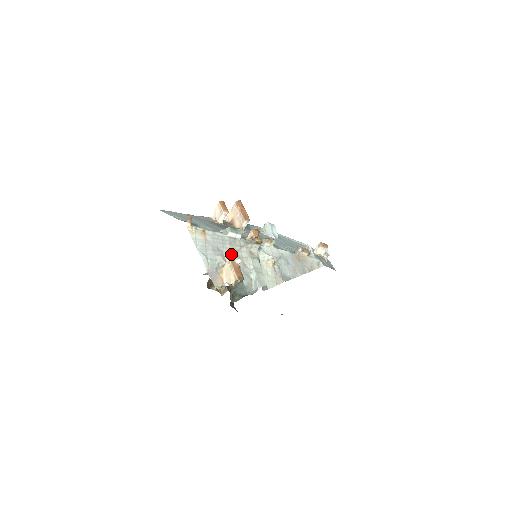
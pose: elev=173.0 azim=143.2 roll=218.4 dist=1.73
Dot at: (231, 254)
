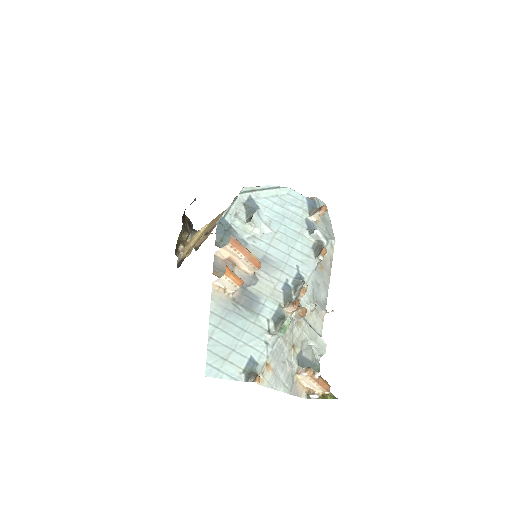
Dot at: (292, 351)
